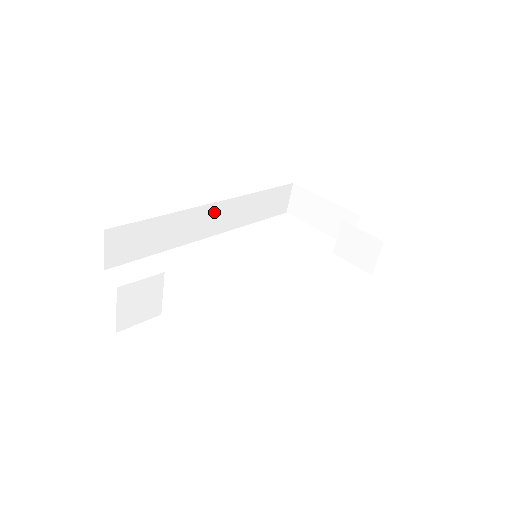
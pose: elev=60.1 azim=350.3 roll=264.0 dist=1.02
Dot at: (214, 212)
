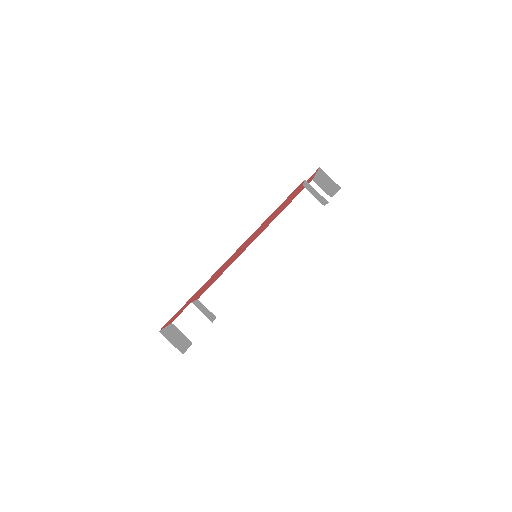
Dot at: (260, 246)
